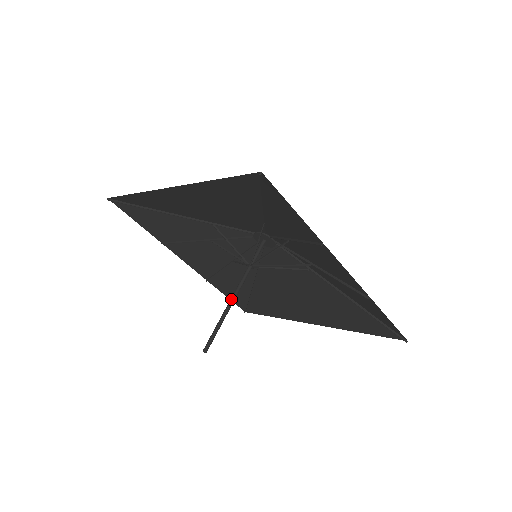
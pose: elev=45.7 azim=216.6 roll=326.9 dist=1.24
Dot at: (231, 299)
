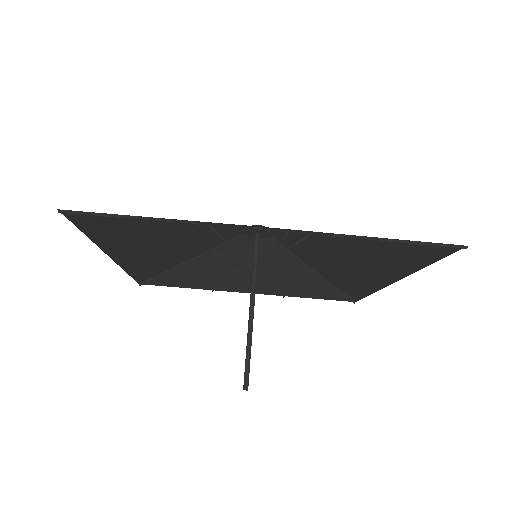
Dot at: occluded
